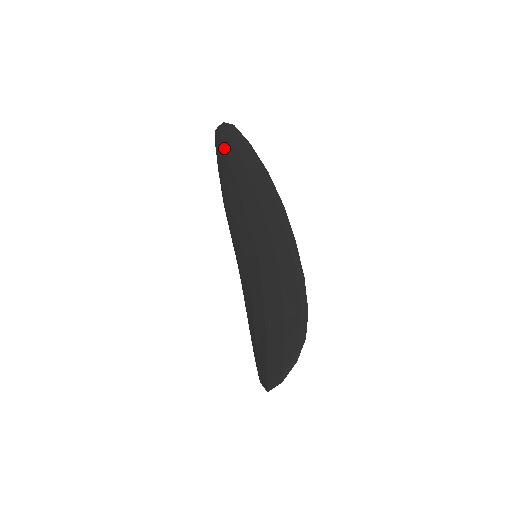
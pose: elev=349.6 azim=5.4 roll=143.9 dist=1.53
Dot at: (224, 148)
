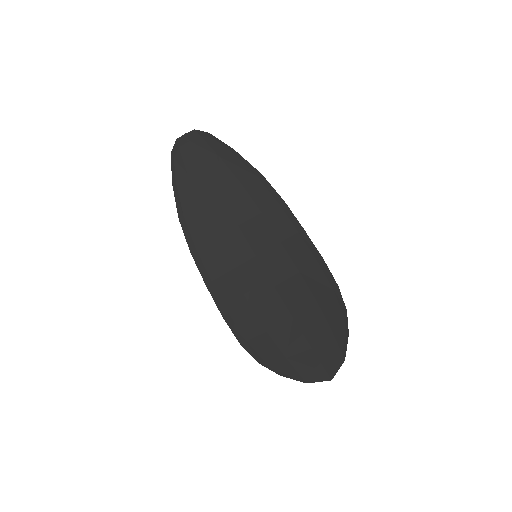
Dot at: (197, 153)
